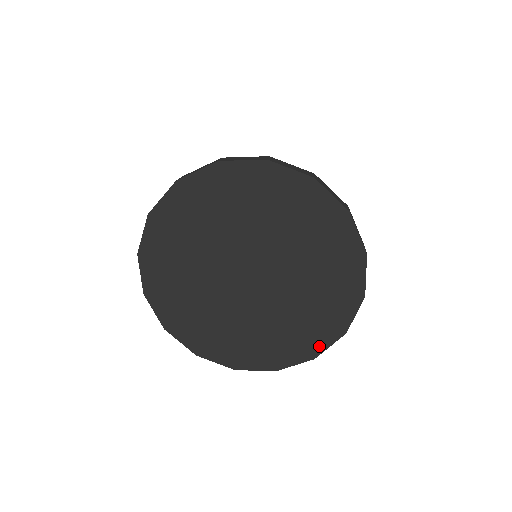
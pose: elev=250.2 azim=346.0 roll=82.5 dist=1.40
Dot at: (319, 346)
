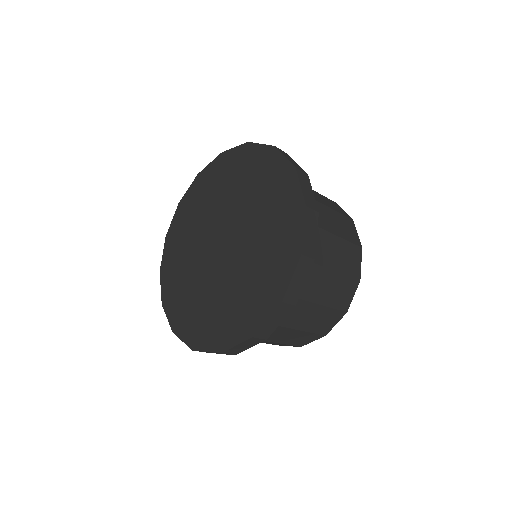
Dot at: (229, 340)
